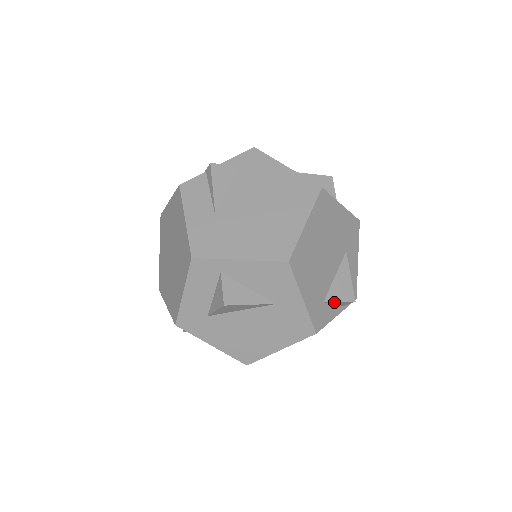
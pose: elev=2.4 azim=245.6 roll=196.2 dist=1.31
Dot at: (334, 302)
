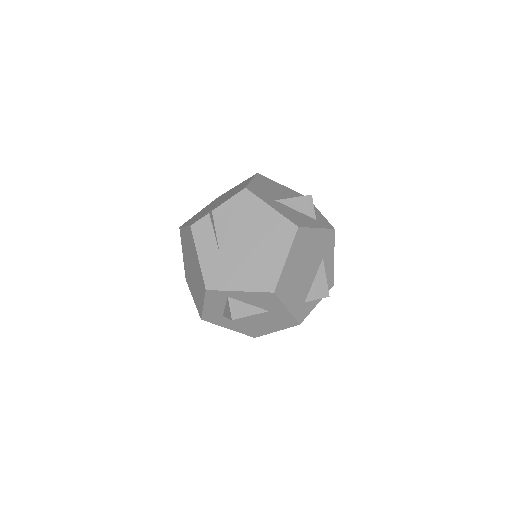
Dot at: occluded
